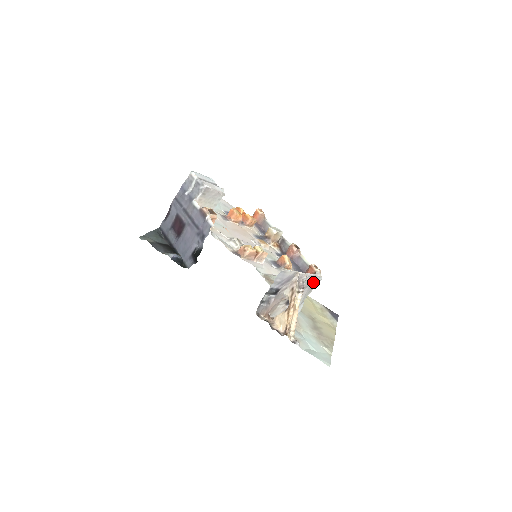
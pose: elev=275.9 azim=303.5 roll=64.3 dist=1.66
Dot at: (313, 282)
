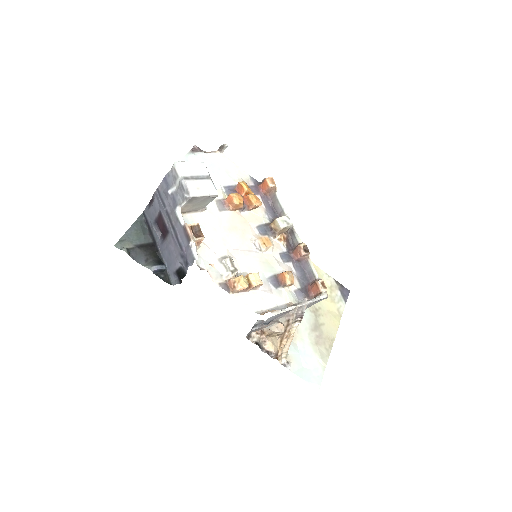
Dot at: (316, 302)
